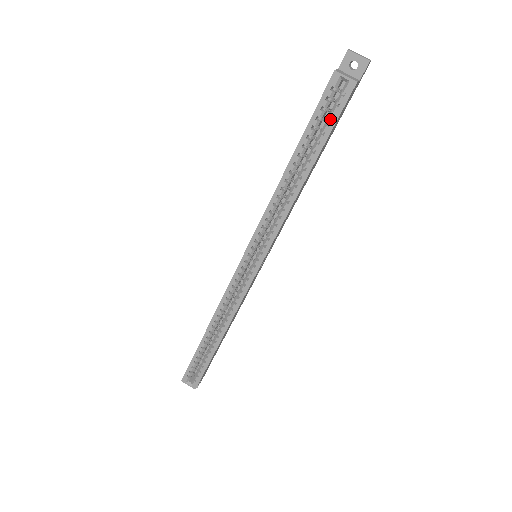
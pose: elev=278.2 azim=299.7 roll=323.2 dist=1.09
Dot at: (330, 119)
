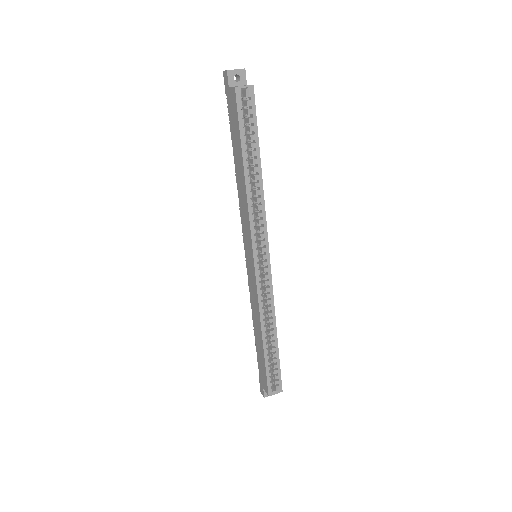
Dot at: (252, 120)
